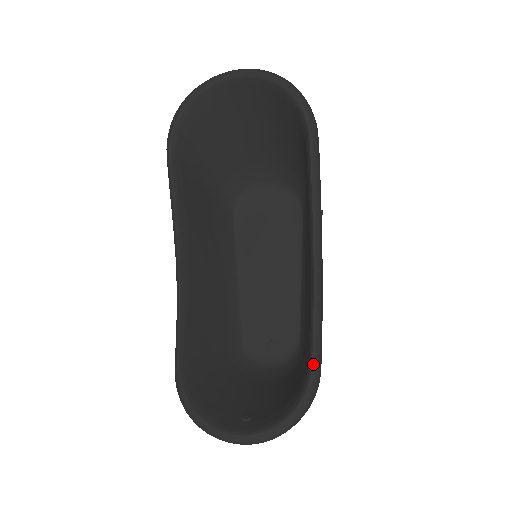
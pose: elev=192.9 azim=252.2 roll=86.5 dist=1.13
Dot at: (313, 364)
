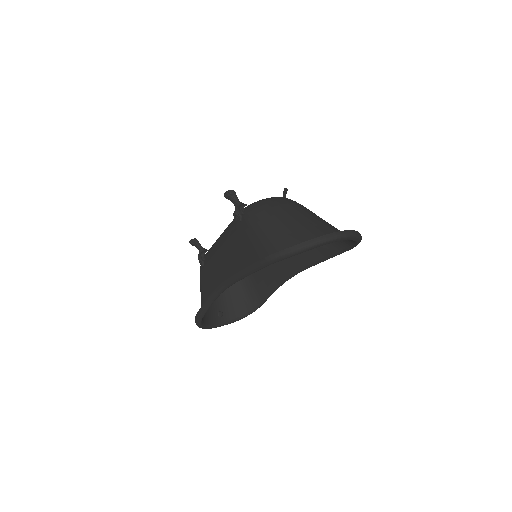
Dot at: occluded
